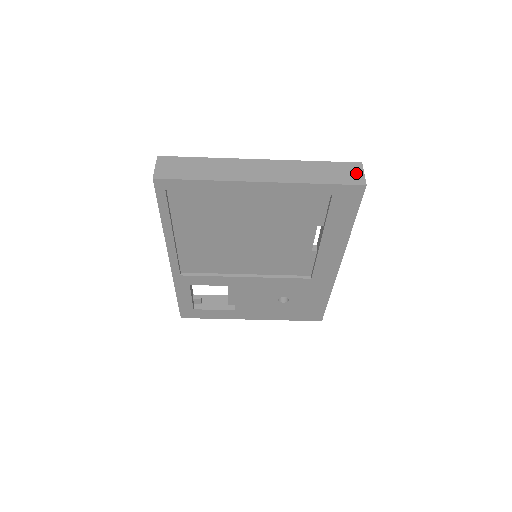
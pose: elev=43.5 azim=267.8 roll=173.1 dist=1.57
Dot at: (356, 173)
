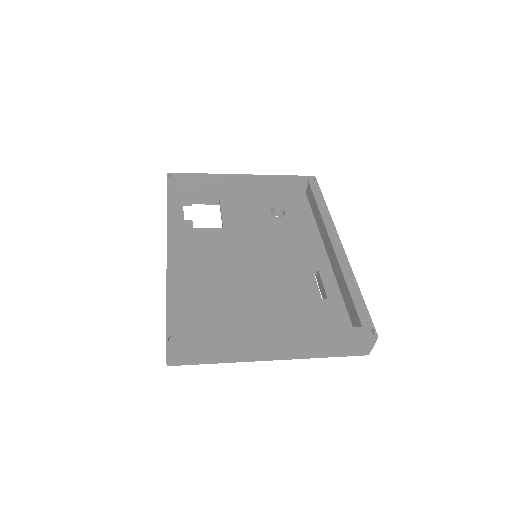
Dot at: (366, 347)
